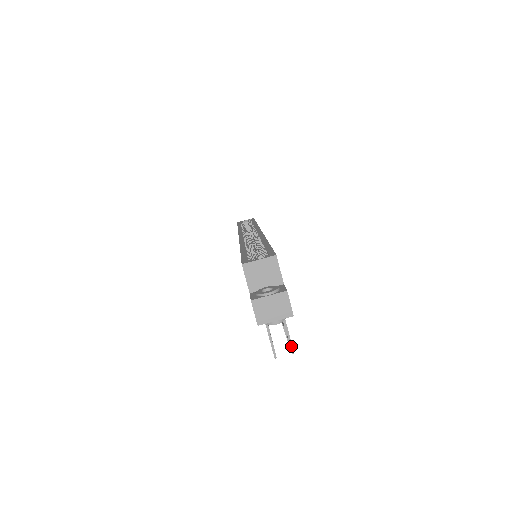
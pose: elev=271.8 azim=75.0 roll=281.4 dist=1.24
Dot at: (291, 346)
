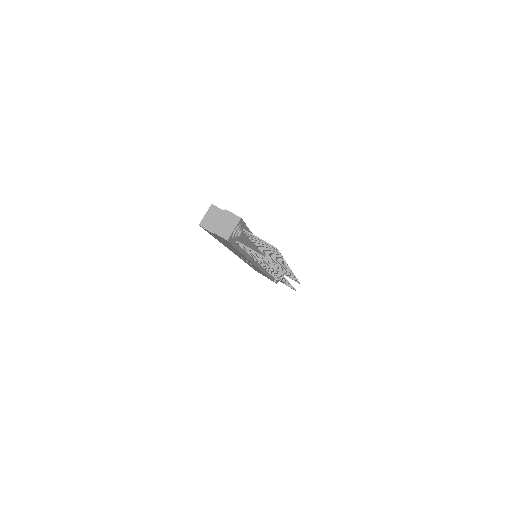
Dot at: (271, 246)
